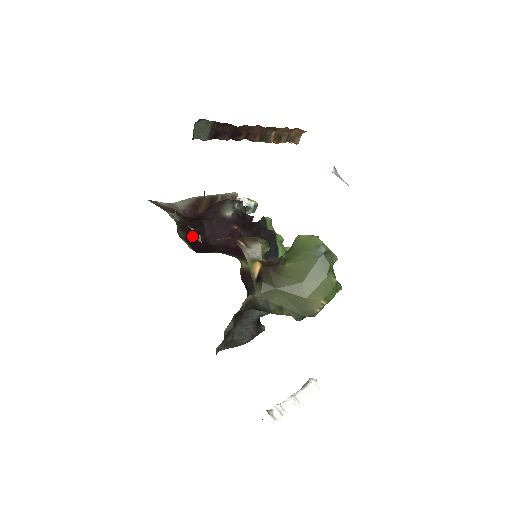
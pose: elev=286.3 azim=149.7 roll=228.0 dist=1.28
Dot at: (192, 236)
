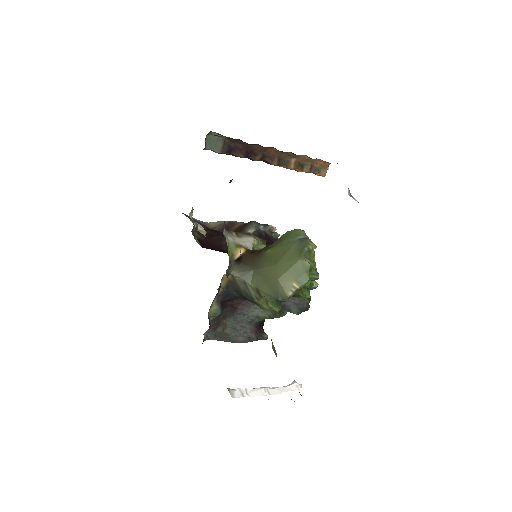
Dot at: (208, 240)
